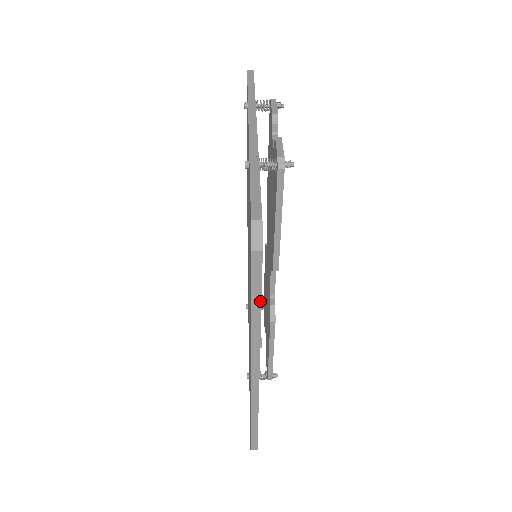
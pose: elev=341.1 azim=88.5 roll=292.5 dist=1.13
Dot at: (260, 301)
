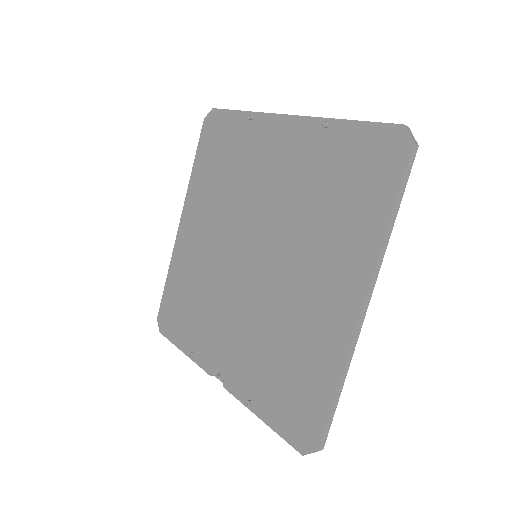
Dot at: (400, 203)
